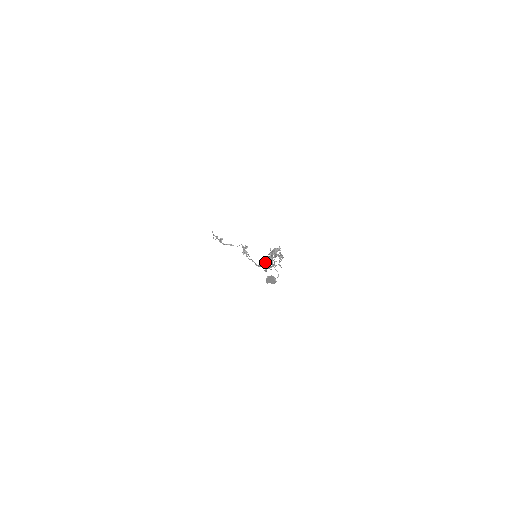
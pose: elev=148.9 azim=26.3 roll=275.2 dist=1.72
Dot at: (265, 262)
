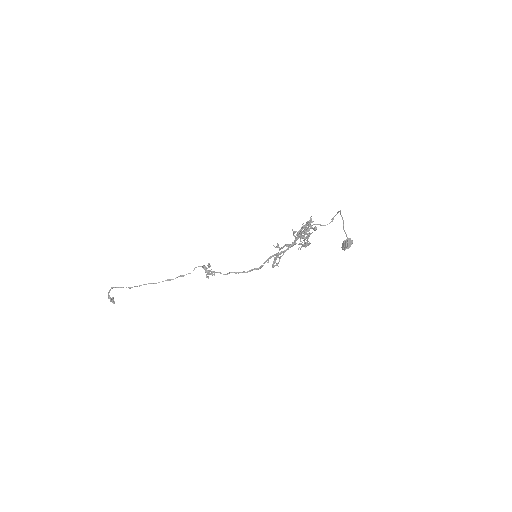
Dot at: (288, 249)
